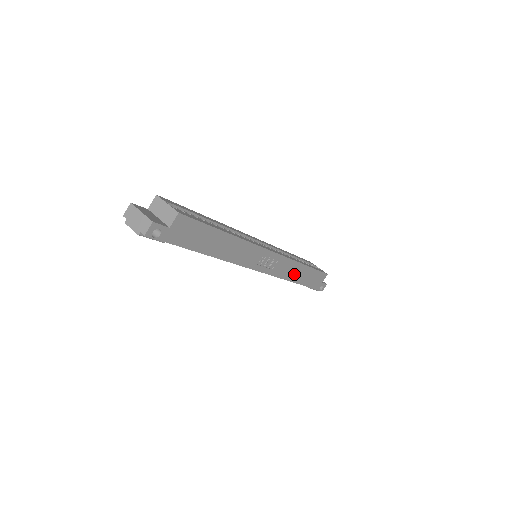
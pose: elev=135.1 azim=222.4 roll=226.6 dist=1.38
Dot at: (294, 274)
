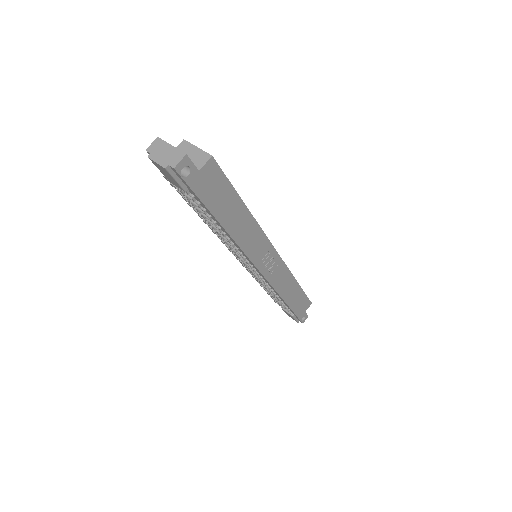
Dot at: (286, 290)
